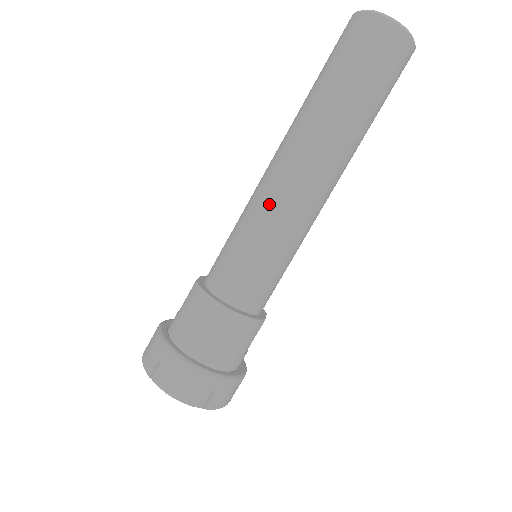
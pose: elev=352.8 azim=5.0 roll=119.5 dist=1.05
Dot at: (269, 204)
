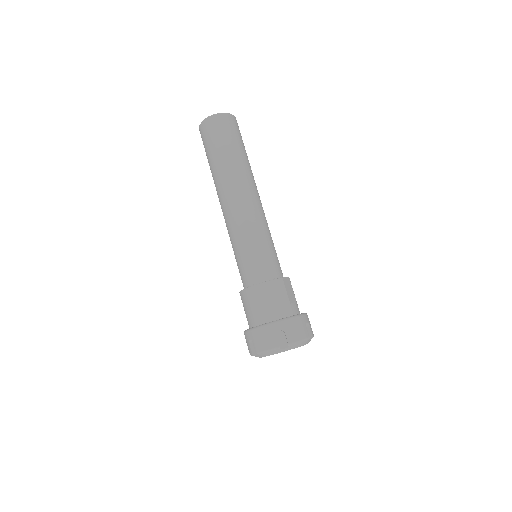
Dot at: (231, 227)
